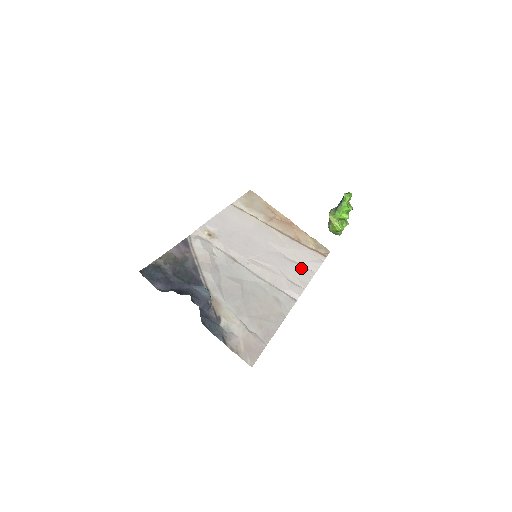
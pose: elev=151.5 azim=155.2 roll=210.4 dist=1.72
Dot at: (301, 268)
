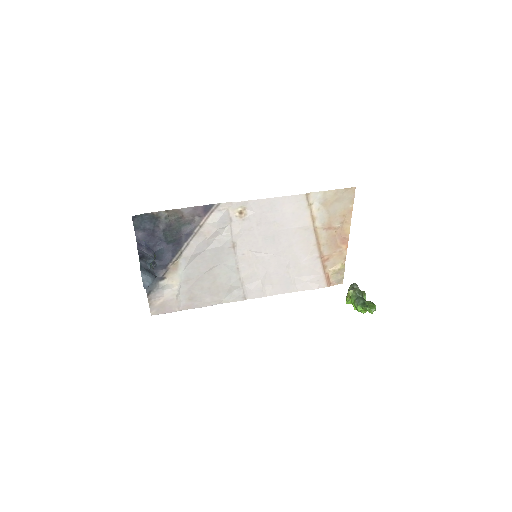
Dot at: (289, 282)
